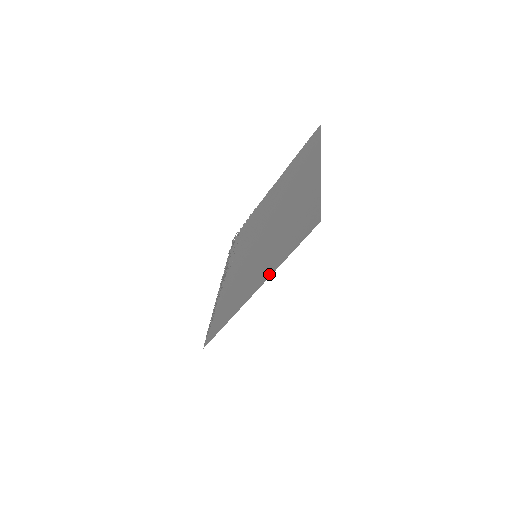
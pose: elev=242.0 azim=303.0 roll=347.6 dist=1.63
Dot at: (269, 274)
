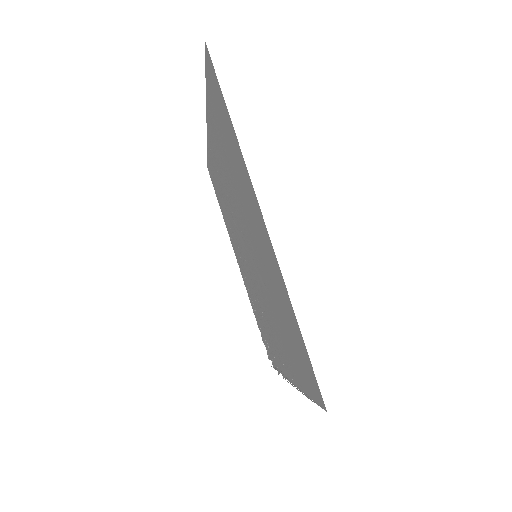
Dot at: occluded
